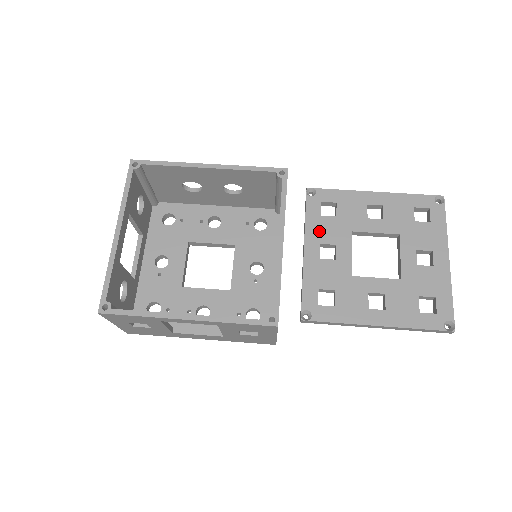
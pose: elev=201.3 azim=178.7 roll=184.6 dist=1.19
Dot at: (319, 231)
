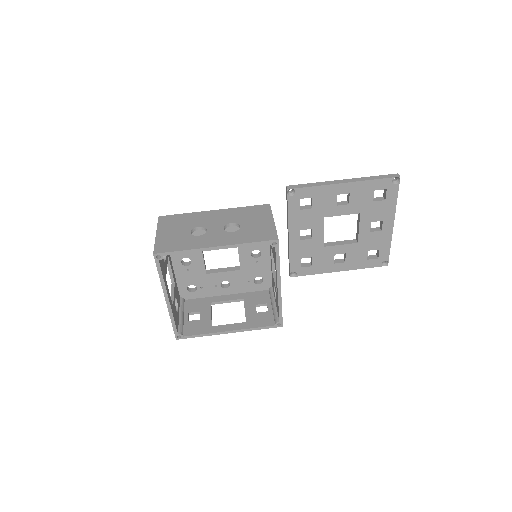
Dot at: (299, 222)
